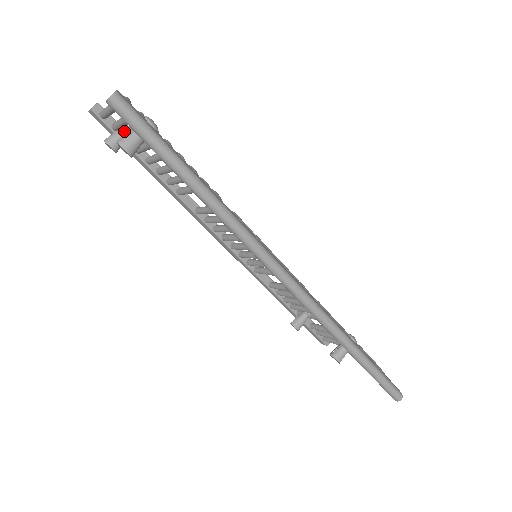
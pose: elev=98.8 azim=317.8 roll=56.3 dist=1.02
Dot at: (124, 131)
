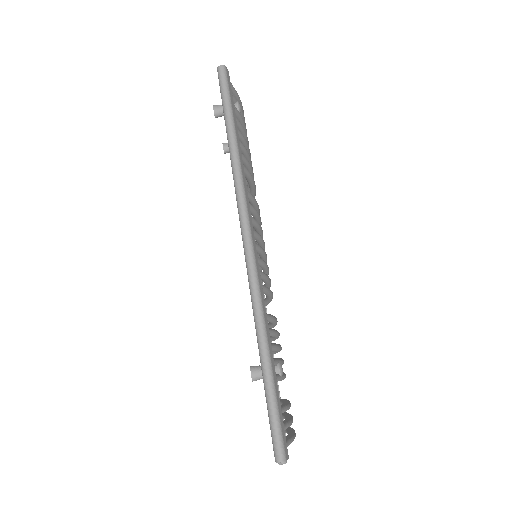
Dot at: occluded
